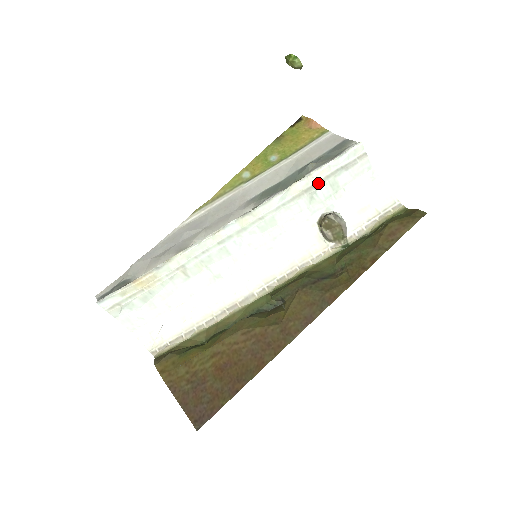
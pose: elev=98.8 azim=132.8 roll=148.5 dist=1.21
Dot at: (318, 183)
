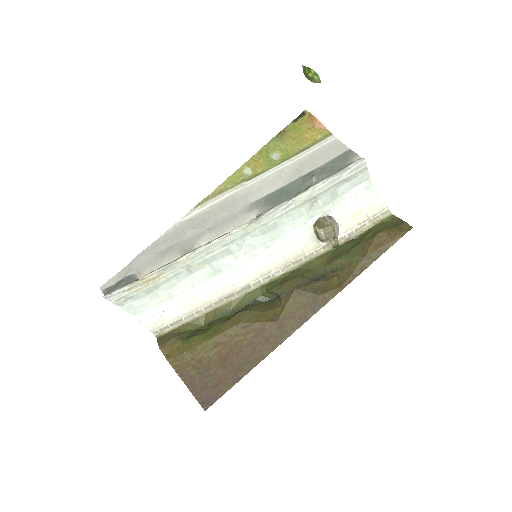
Dot at: (320, 194)
